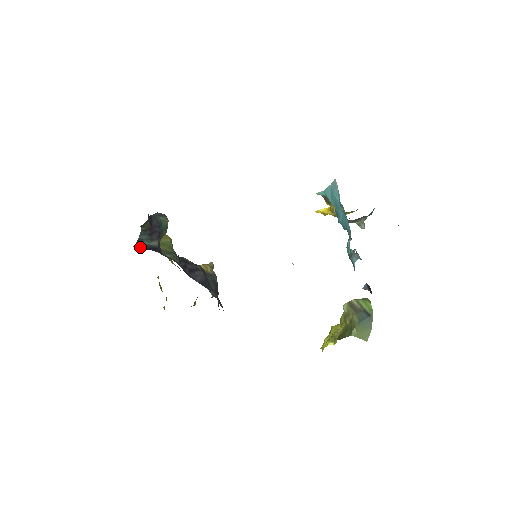
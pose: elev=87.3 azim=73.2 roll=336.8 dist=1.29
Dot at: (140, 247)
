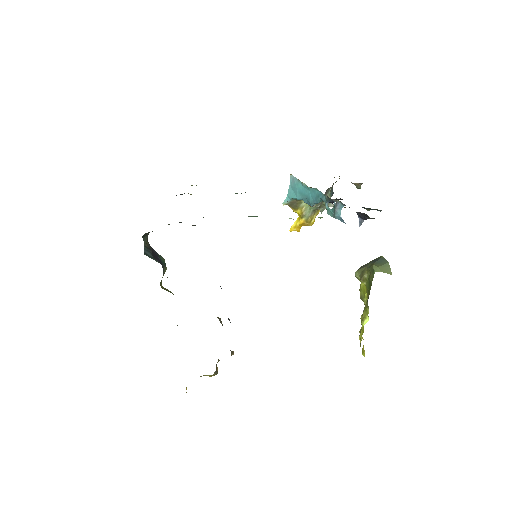
Dot at: occluded
